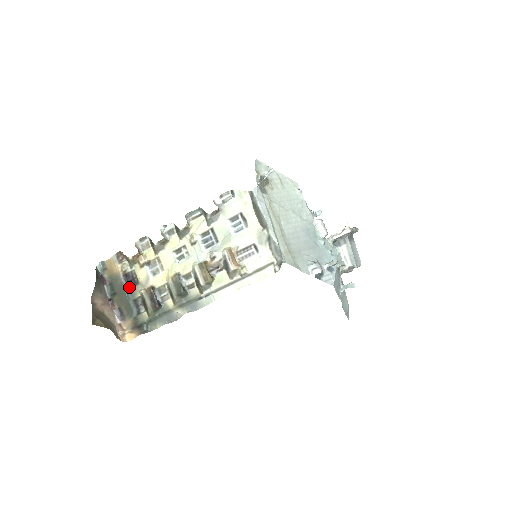
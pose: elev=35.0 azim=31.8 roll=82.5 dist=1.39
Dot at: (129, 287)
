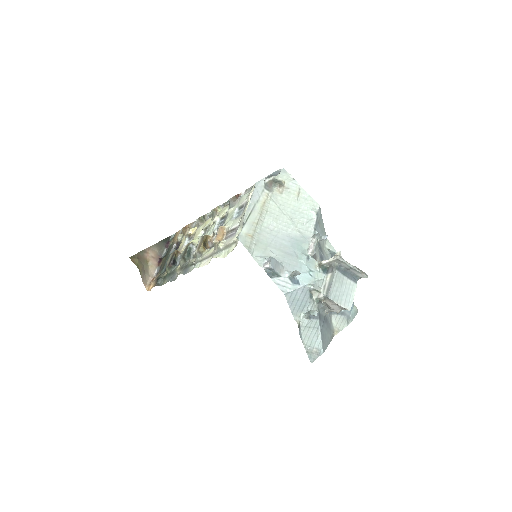
Dot at: occluded
